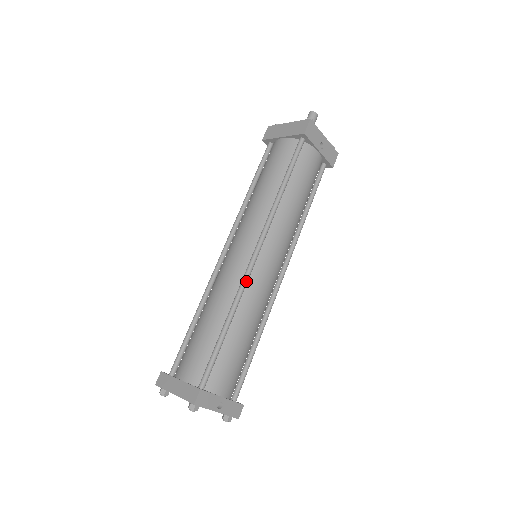
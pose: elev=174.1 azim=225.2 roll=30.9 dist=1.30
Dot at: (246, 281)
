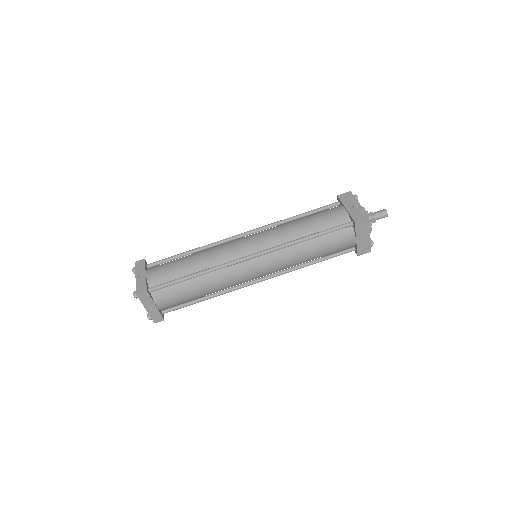
Dot at: (222, 240)
